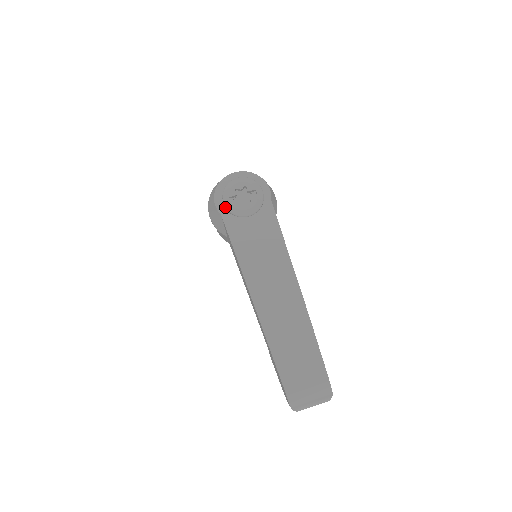
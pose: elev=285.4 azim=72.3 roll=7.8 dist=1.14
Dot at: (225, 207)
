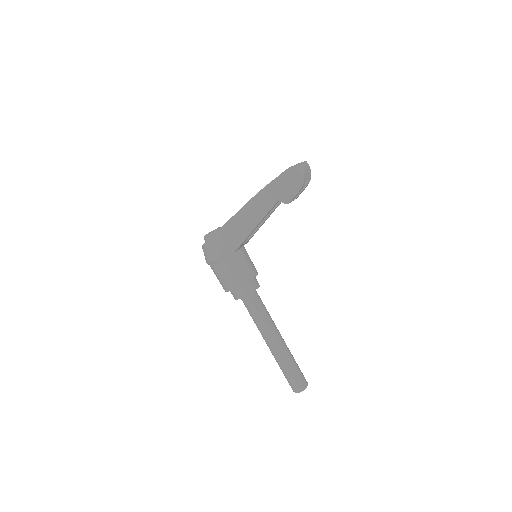
Dot at: (210, 235)
